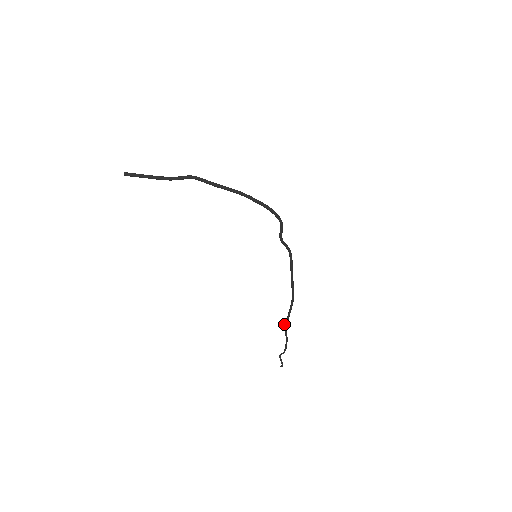
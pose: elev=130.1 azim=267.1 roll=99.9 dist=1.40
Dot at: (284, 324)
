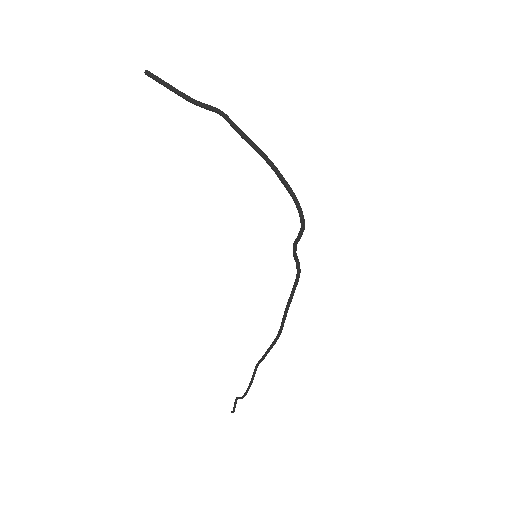
Dot at: (257, 363)
